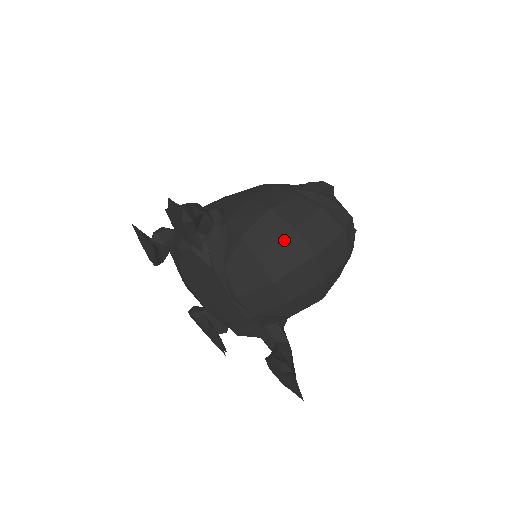
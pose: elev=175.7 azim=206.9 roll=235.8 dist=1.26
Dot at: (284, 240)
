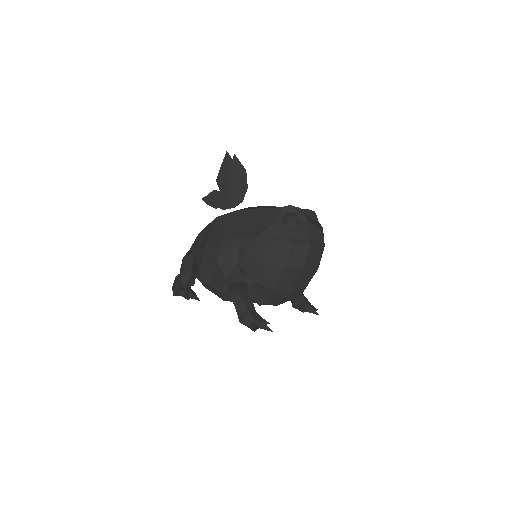
Dot at: (299, 278)
